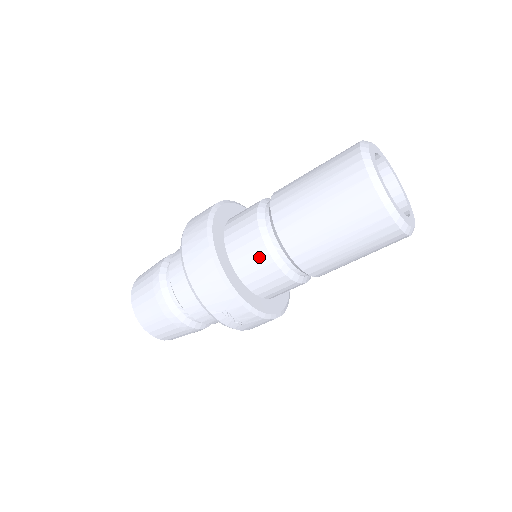
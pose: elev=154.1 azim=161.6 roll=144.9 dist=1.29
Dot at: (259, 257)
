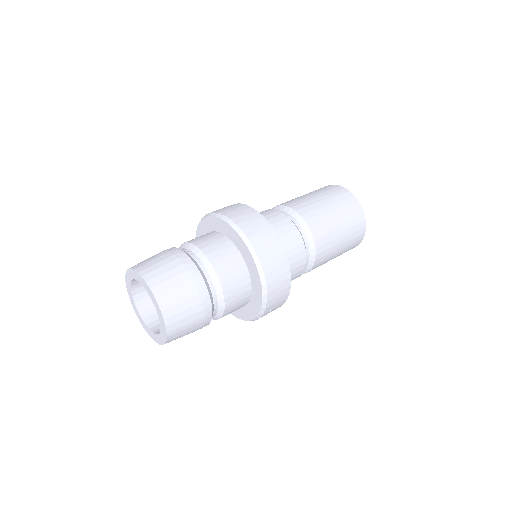
Dot at: (300, 265)
